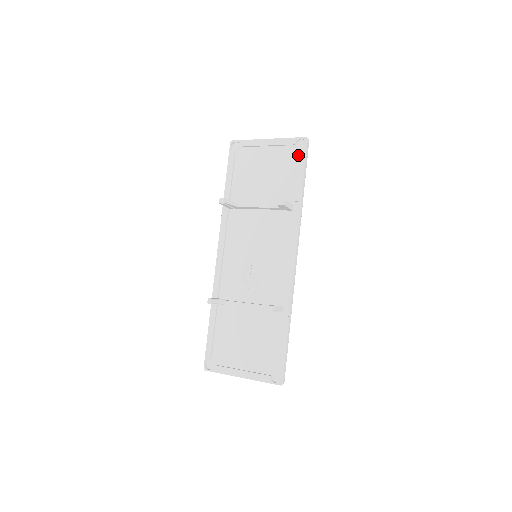
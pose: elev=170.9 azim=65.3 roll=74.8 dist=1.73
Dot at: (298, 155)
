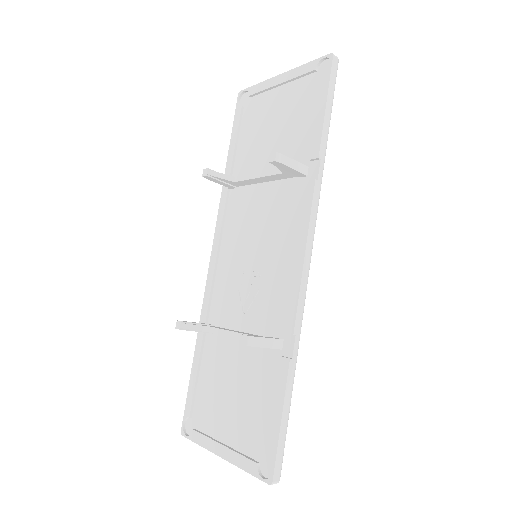
Dot at: (319, 85)
